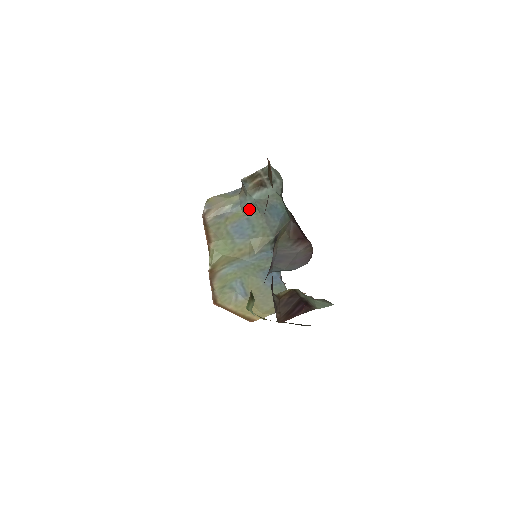
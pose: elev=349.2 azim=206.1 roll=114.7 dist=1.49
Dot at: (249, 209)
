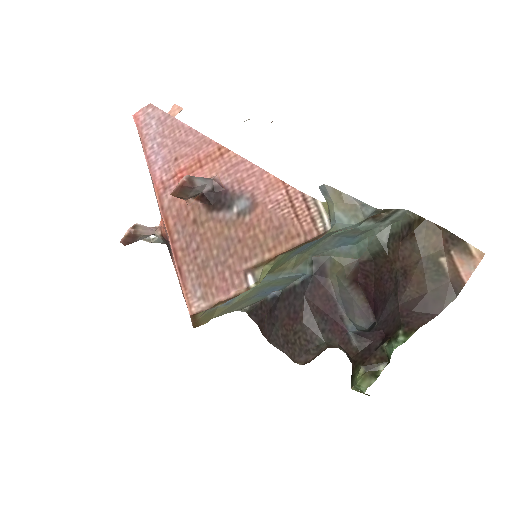
Dot at: occluded
